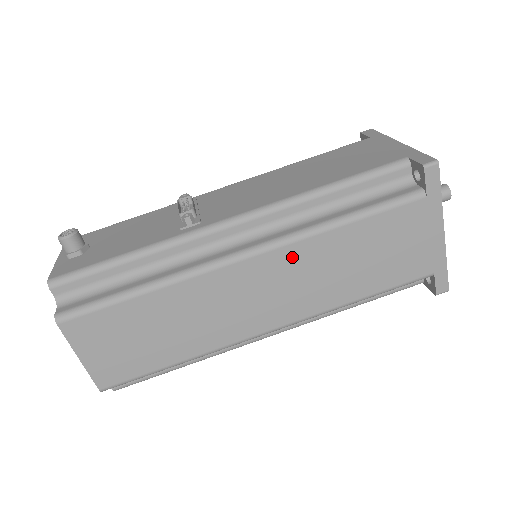
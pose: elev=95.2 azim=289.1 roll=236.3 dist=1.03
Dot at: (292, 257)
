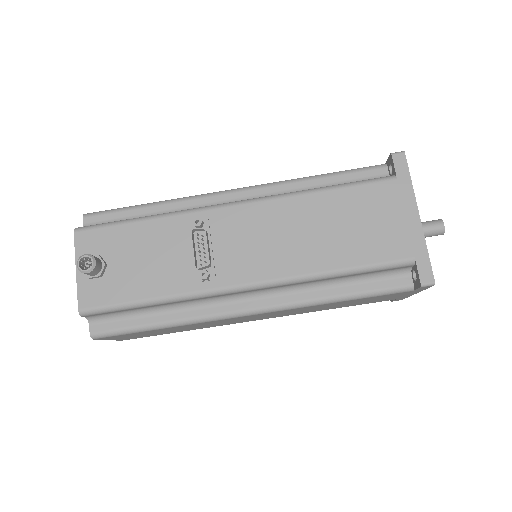
Dot at: occluded
